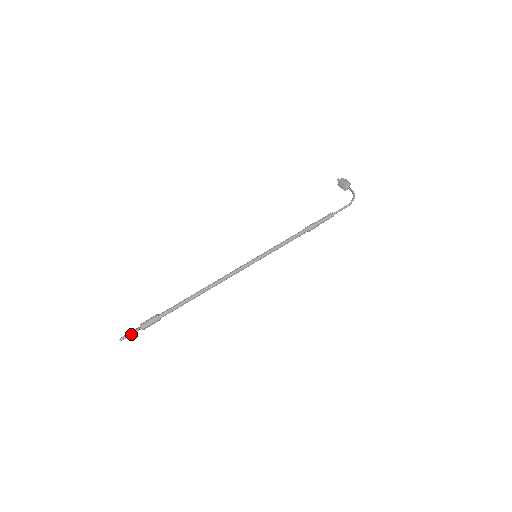
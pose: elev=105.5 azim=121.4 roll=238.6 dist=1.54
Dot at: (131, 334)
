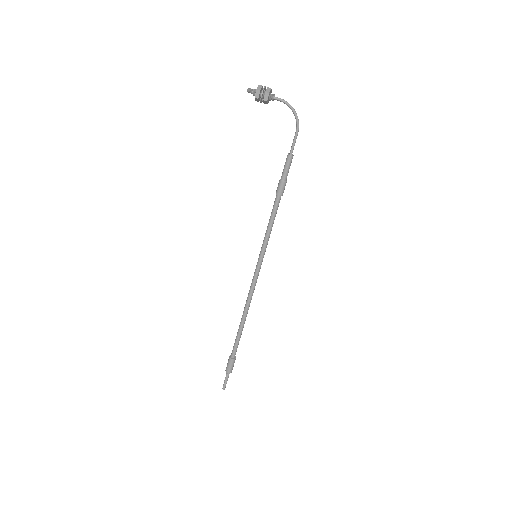
Dot at: occluded
